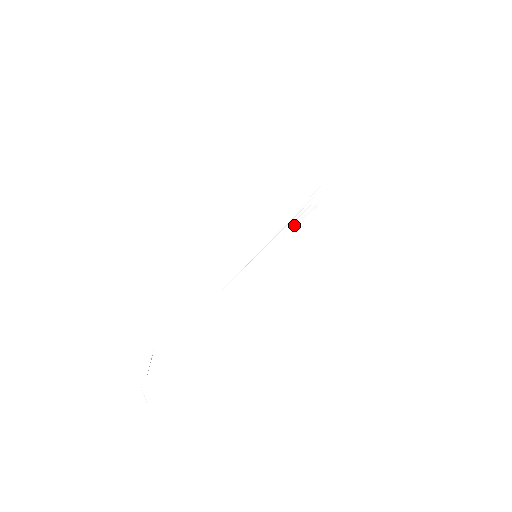
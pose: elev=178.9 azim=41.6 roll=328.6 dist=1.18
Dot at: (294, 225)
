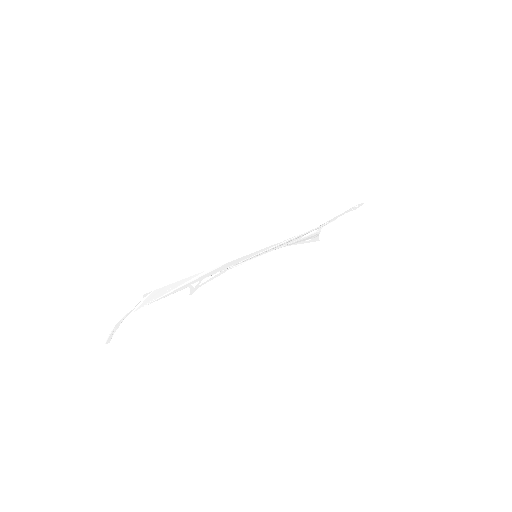
Dot at: (295, 243)
